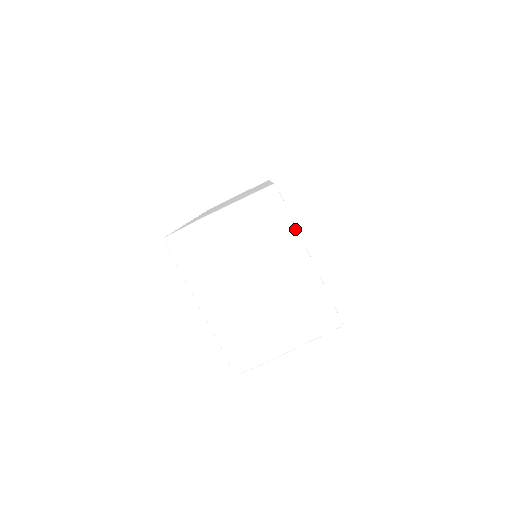
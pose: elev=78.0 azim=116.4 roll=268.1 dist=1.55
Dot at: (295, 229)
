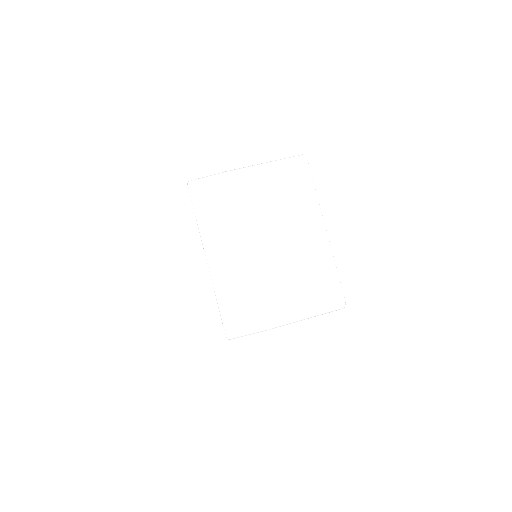
Dot at: (316, 198)
